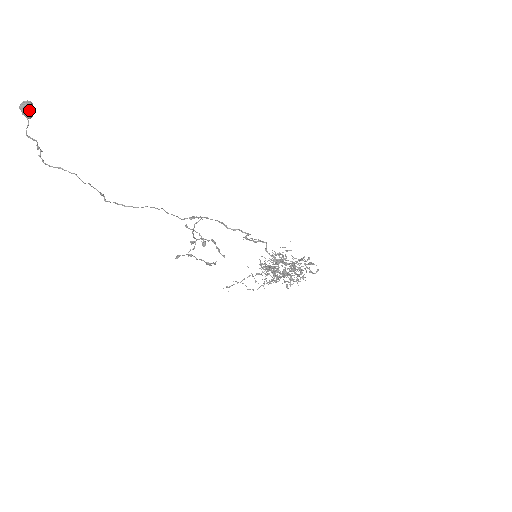
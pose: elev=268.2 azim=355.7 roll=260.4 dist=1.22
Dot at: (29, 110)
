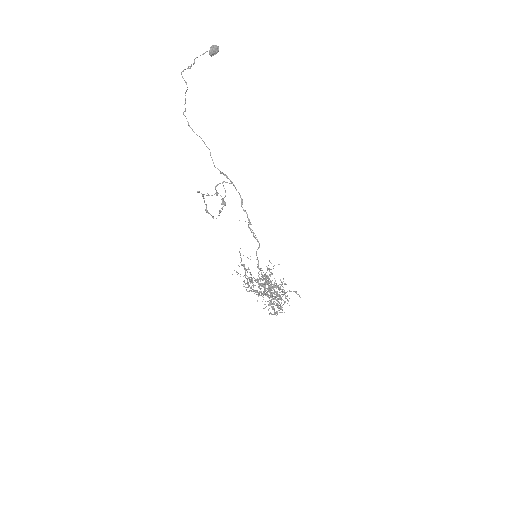
Dot at: (213, 50)
